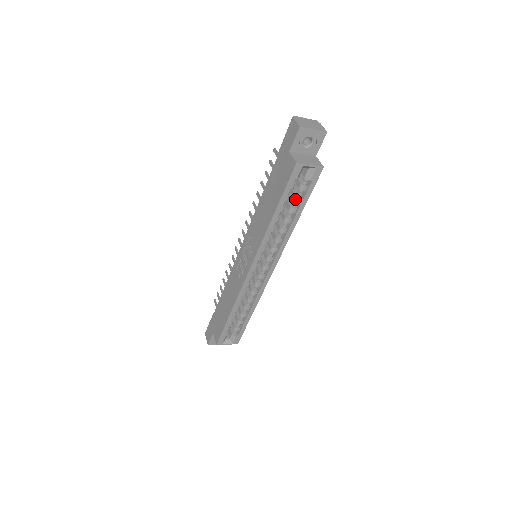
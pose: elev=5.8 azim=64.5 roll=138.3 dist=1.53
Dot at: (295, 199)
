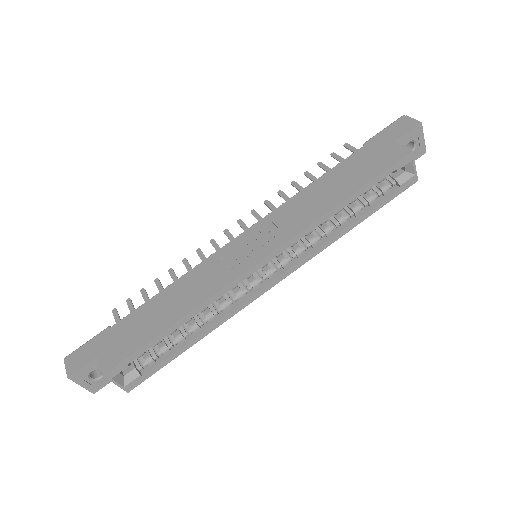
Dot at: (369, 199)
